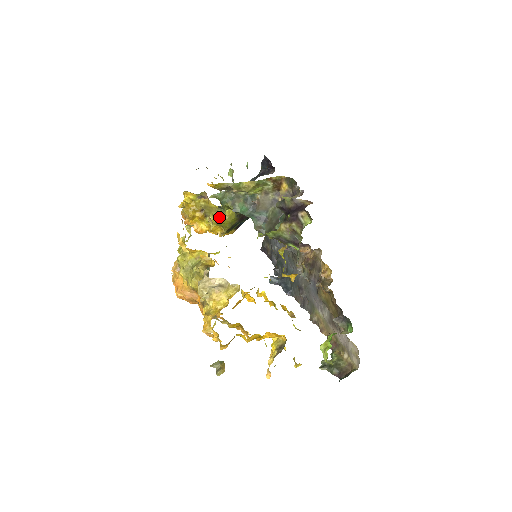
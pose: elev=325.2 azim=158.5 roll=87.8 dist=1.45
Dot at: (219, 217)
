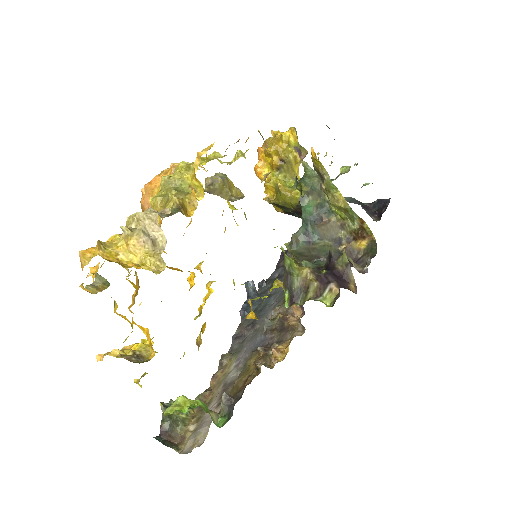
Dot at: (286, 185)
